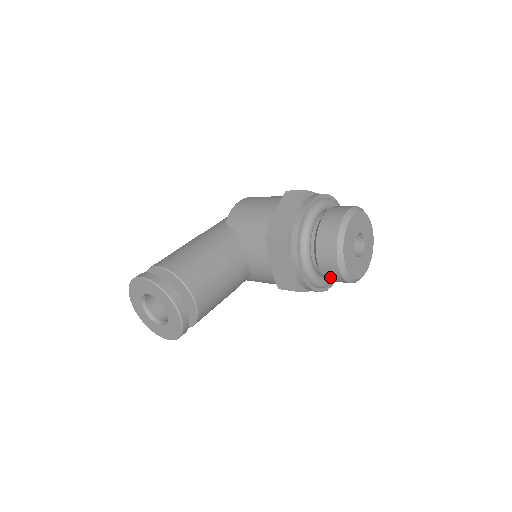
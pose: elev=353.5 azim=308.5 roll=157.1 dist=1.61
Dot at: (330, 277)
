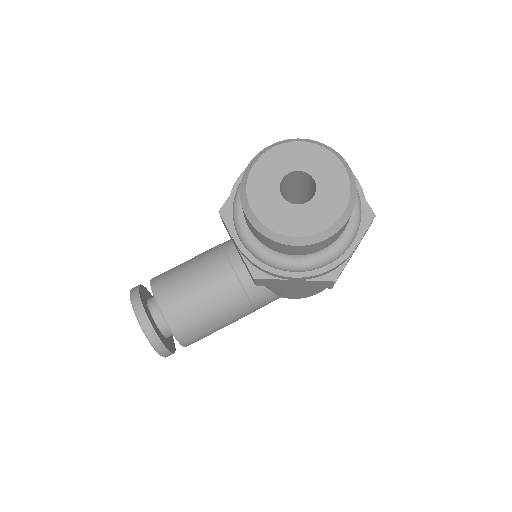
Dot at: (268, 244)
